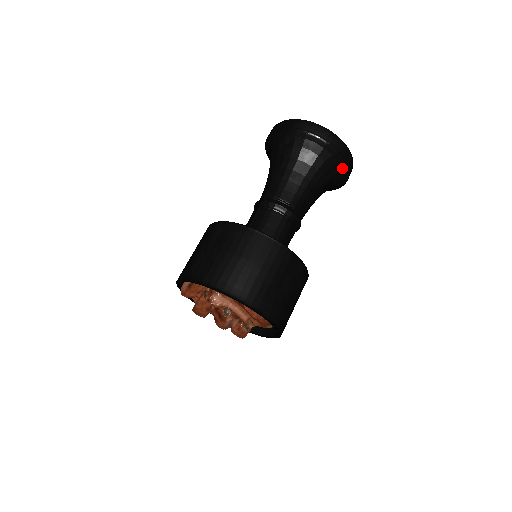
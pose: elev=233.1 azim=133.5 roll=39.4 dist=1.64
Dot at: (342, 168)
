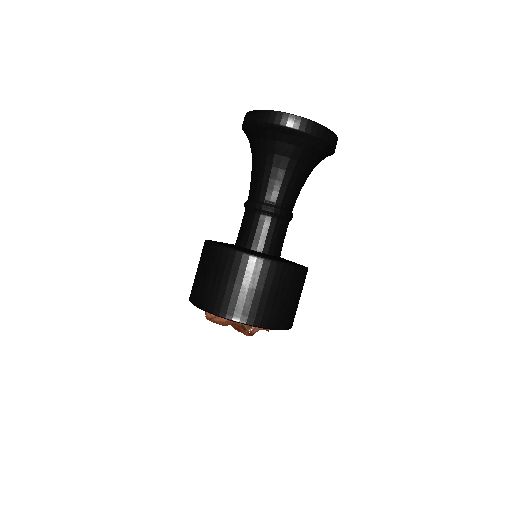
Dot at: occluded
